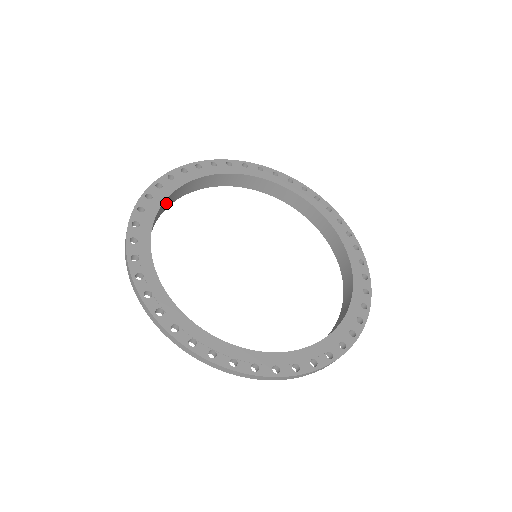
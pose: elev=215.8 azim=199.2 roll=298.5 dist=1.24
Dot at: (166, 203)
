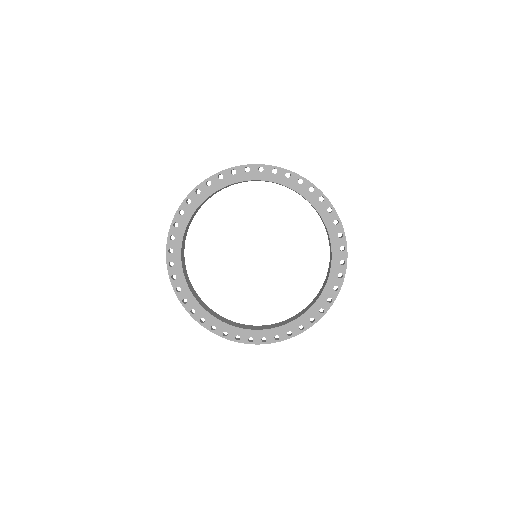
Dot at: (190, 221)
